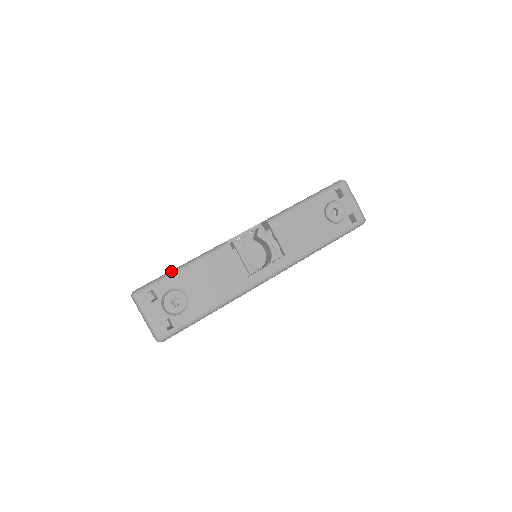
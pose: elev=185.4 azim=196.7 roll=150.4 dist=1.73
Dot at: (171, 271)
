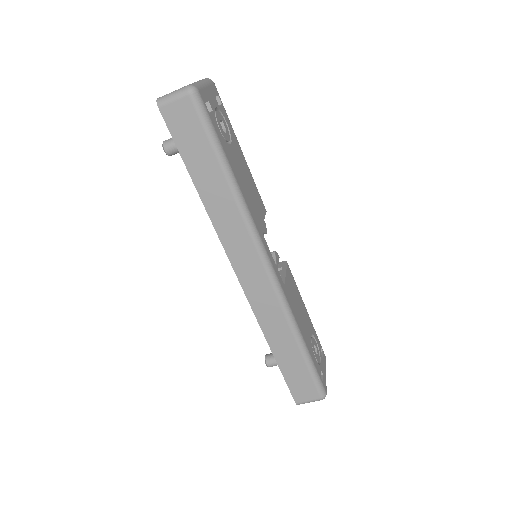
Dot at: occluded
